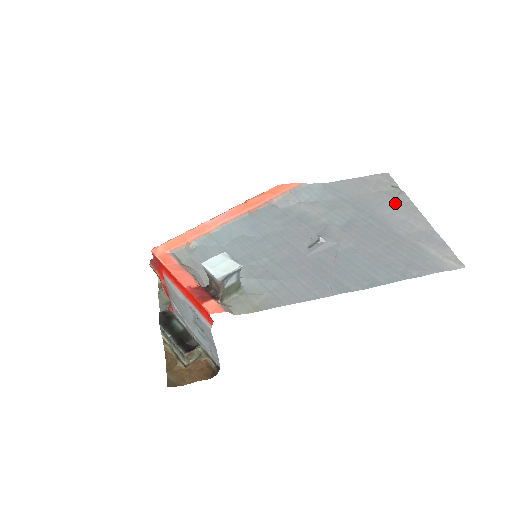
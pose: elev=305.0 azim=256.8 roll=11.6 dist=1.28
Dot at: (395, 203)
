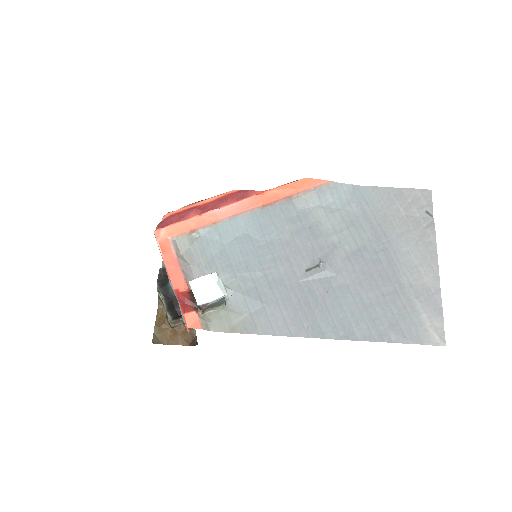
Dot at: (417, 239)
